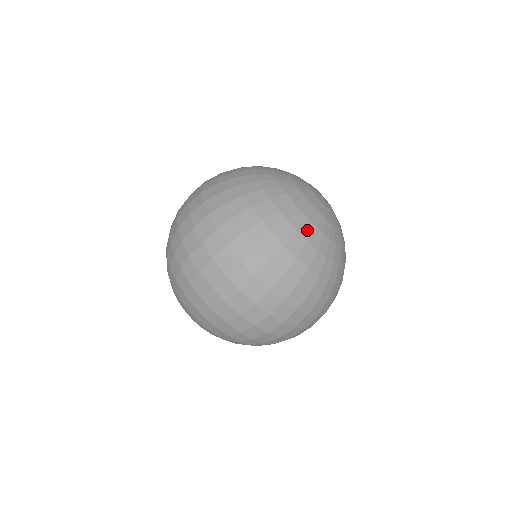
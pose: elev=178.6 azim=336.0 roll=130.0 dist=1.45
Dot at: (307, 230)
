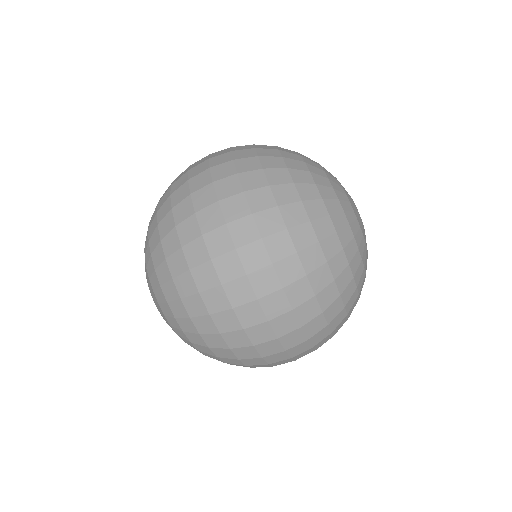
Dot at: occluded
